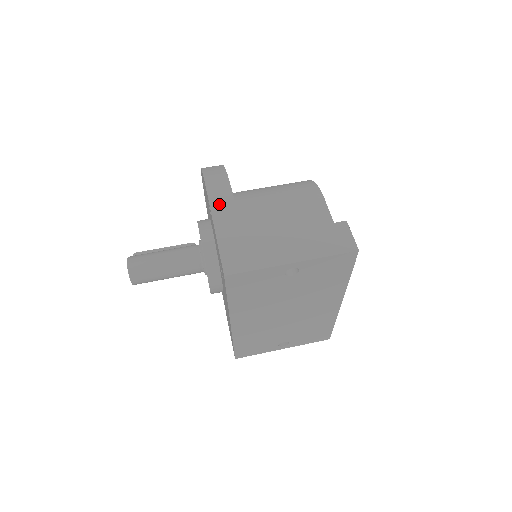
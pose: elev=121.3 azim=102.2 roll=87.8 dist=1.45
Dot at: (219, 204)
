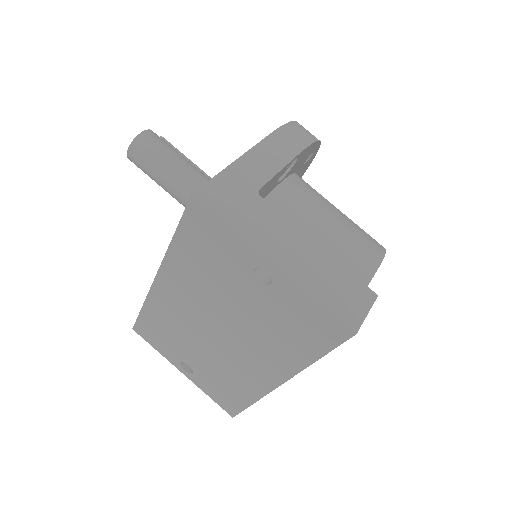
Dot at: (274, 147)
